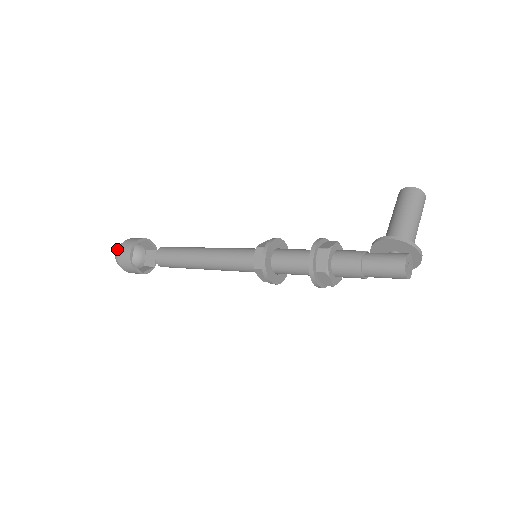
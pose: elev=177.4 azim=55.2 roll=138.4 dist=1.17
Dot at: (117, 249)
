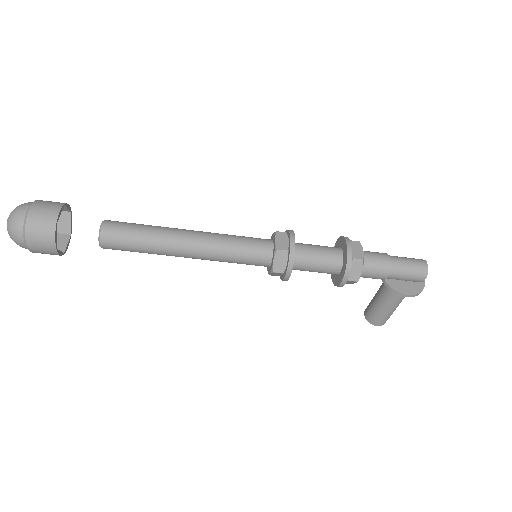
Dot at: occluded
